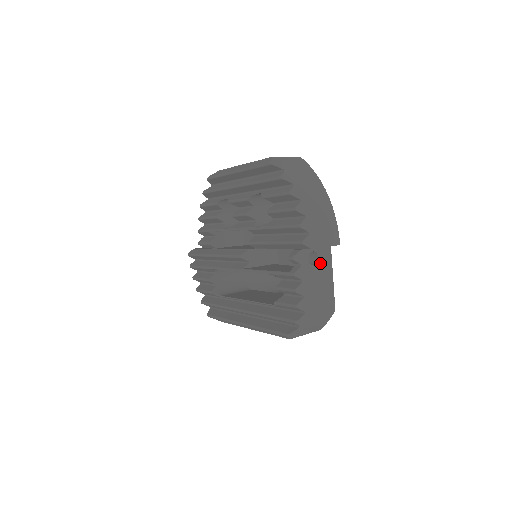
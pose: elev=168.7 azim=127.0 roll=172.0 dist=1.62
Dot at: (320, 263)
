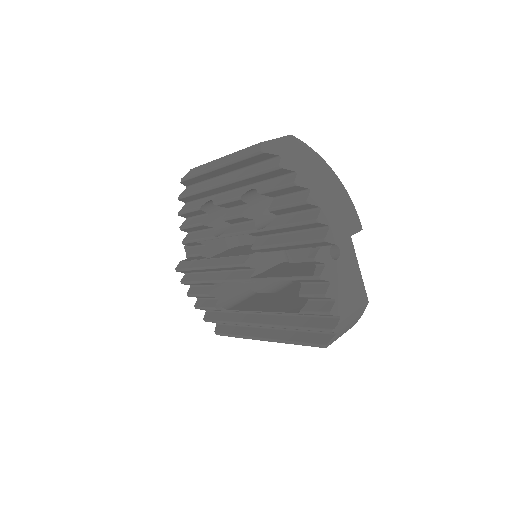
Dot at: (343, 255)
